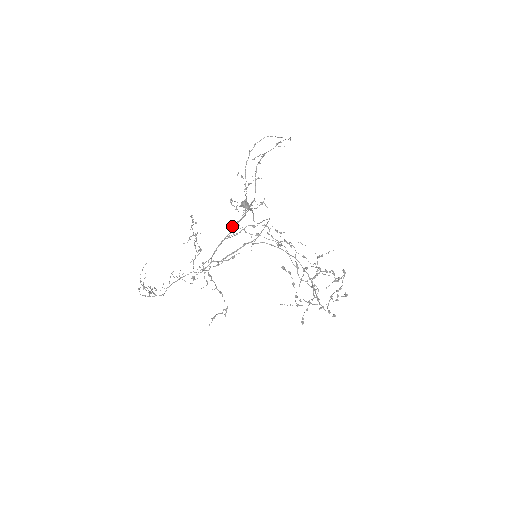
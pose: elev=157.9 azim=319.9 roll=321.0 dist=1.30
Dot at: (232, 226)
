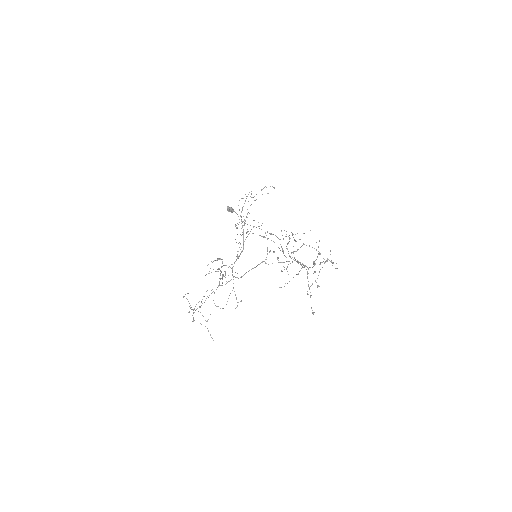
Dot at: occluded
